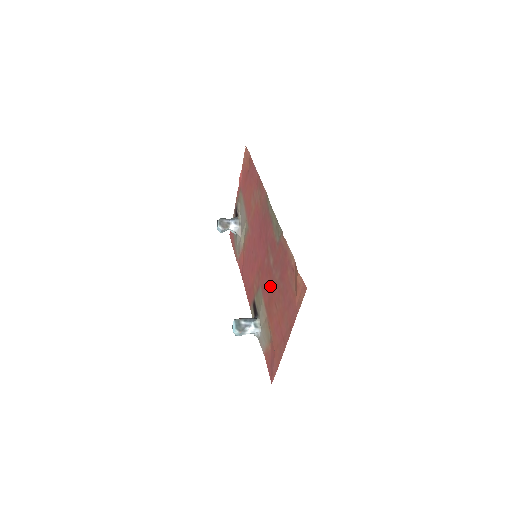
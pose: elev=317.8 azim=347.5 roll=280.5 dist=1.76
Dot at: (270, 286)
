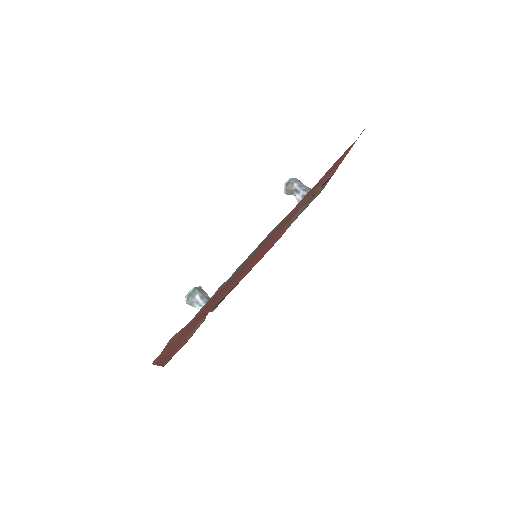
Dot at: occluded
